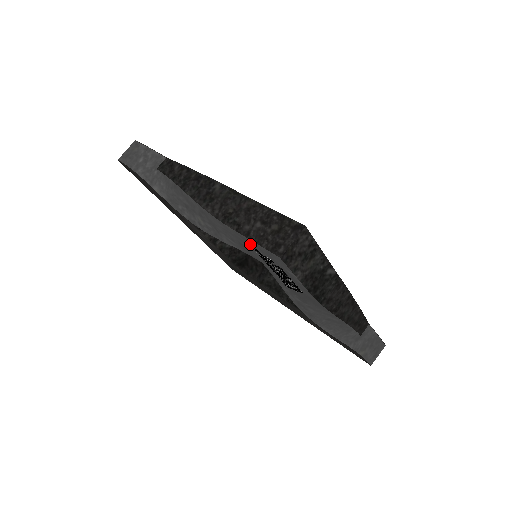
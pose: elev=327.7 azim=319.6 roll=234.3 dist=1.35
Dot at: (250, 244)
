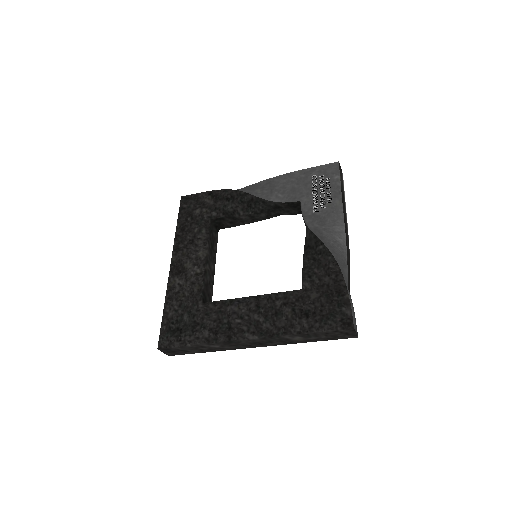
Dot at: (310, 175)
